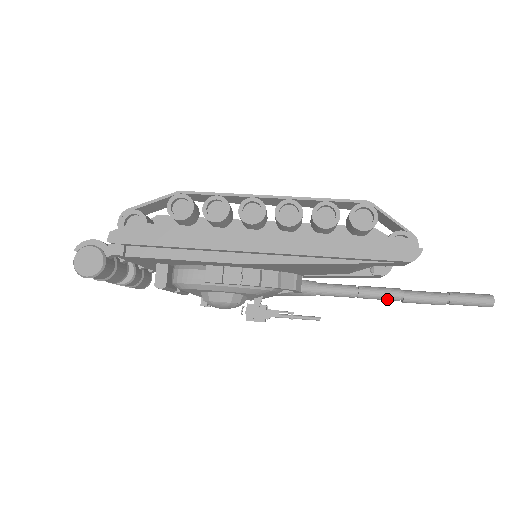
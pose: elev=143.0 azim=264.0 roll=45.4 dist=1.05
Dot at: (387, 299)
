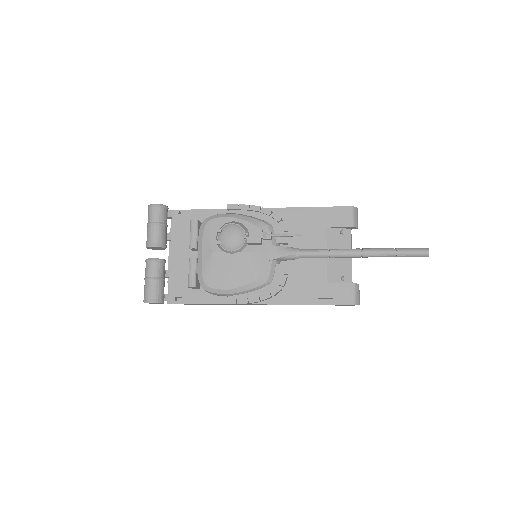
Dot at: (351, 251)
